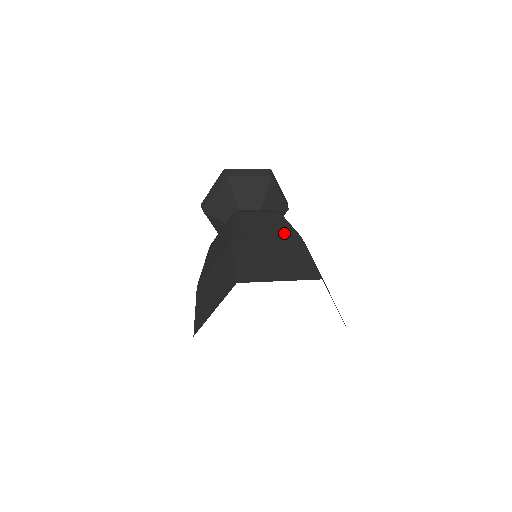
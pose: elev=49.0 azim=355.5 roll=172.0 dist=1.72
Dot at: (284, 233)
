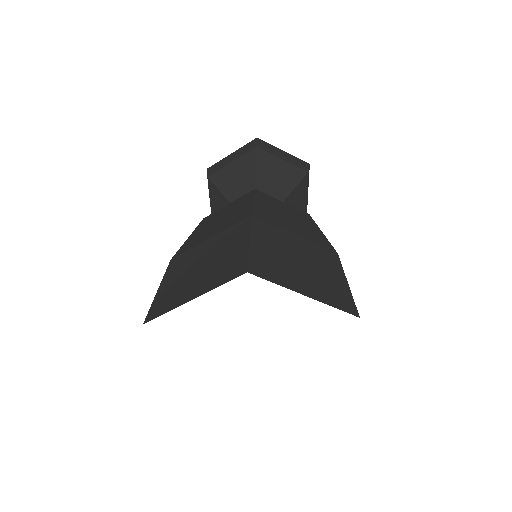
Dot at: (316, 239)
